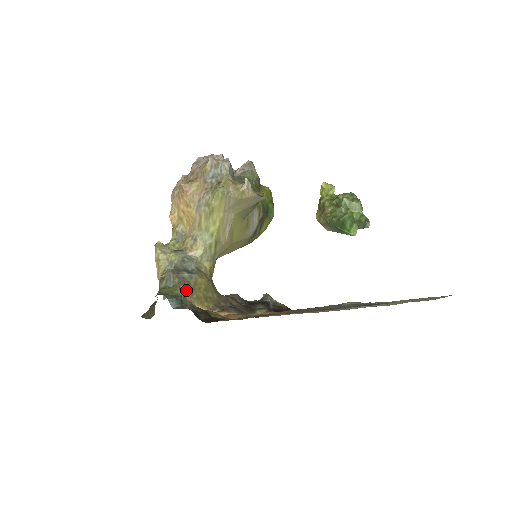
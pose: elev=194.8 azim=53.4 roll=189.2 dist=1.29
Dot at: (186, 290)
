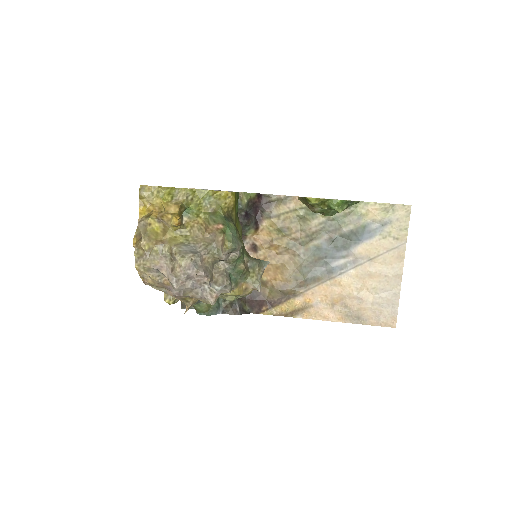
Dot at: occluded
